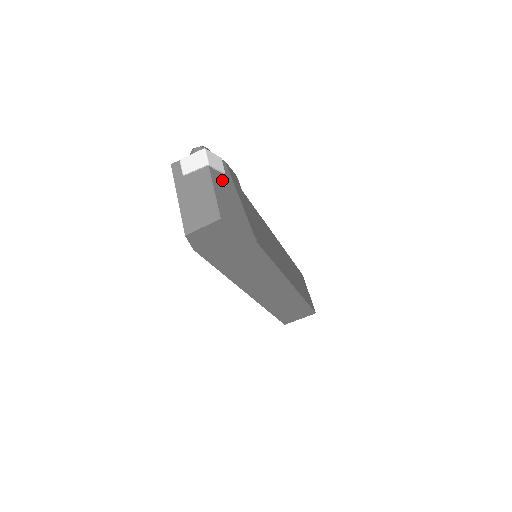
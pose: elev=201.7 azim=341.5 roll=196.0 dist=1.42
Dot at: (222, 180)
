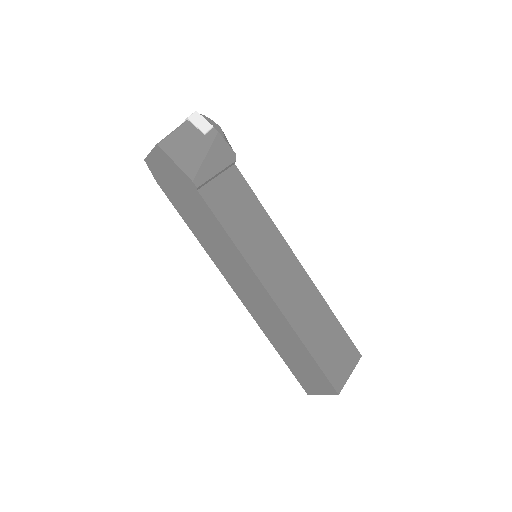
Dot at: (195, 135)
